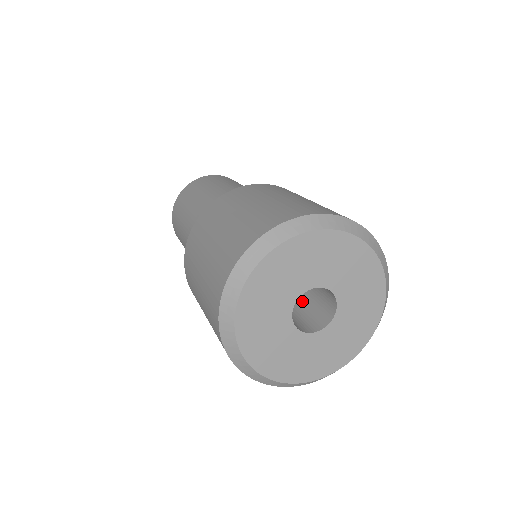
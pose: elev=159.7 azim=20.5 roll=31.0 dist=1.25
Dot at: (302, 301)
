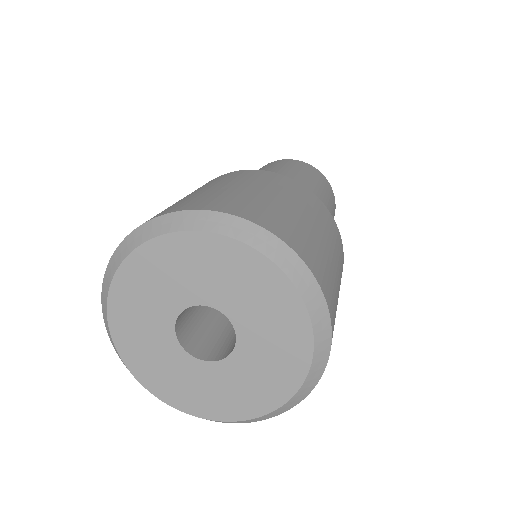
Dot at: (227, 323)
